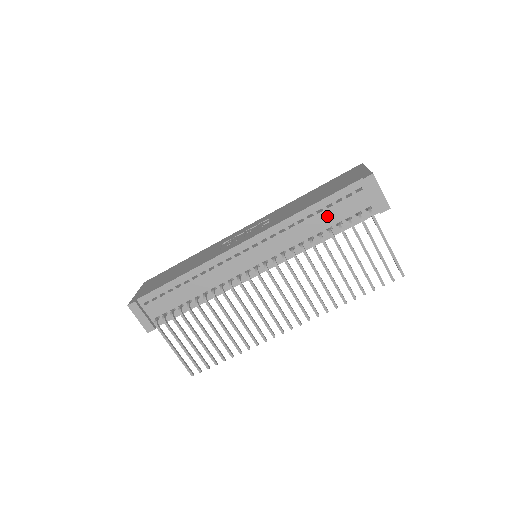
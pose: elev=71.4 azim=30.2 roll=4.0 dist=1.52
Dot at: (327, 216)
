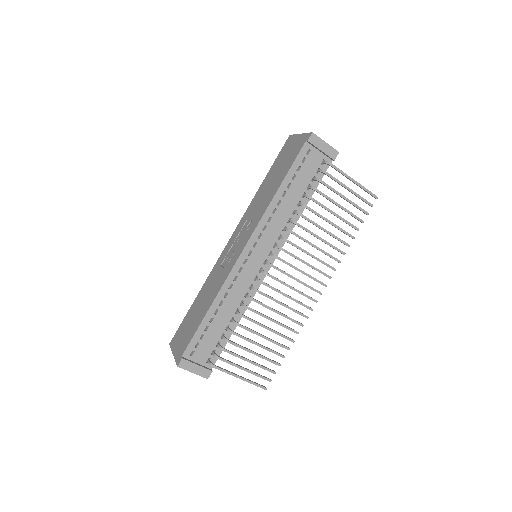
Dot at: (296, 186)
